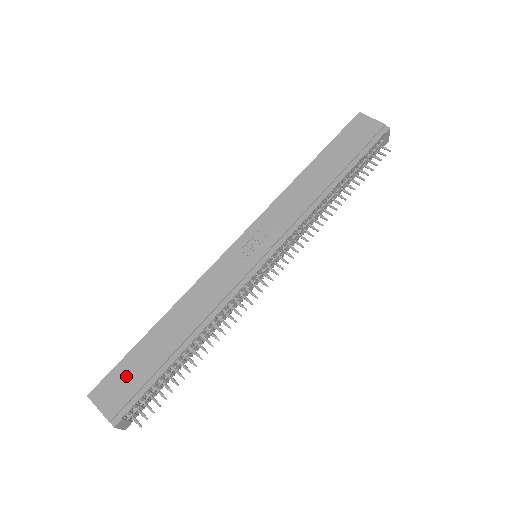
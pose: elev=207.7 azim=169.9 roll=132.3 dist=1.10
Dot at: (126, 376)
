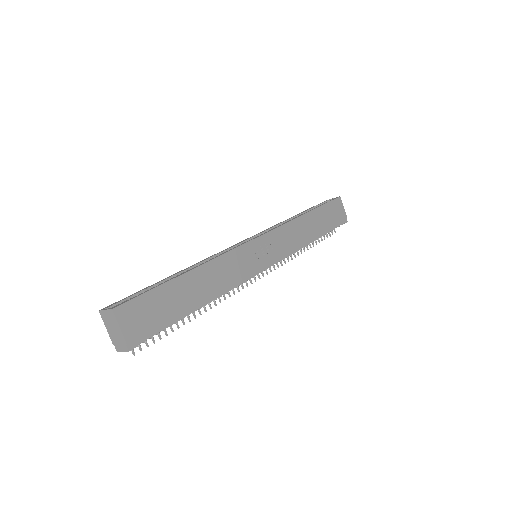
Dot at: (152, 308)
